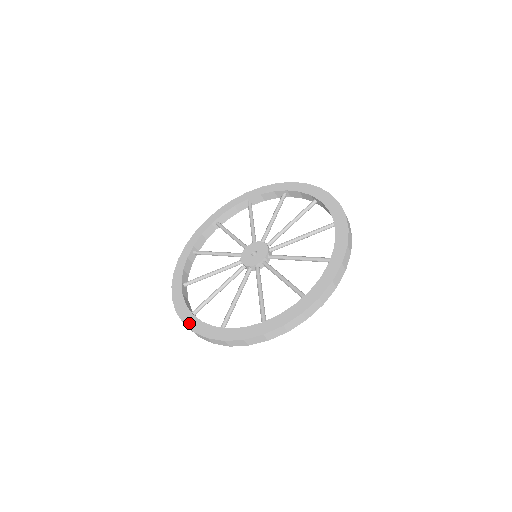
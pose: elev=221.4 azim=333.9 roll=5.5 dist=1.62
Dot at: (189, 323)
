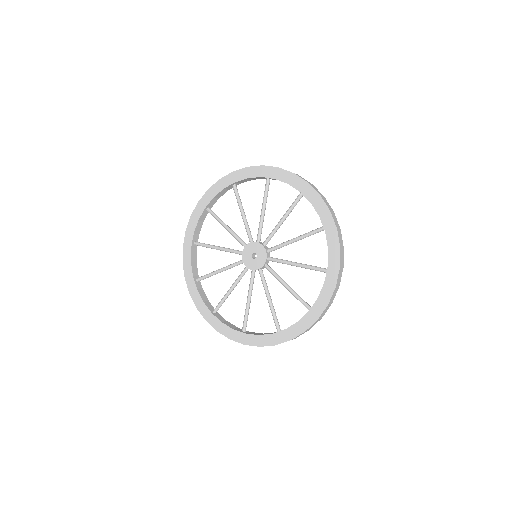
Dot at: (185, 252)
